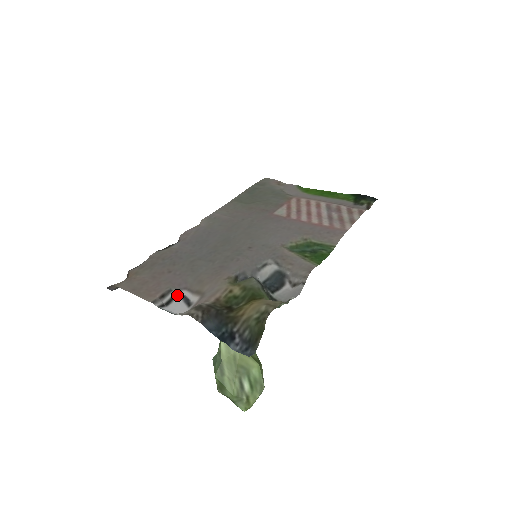
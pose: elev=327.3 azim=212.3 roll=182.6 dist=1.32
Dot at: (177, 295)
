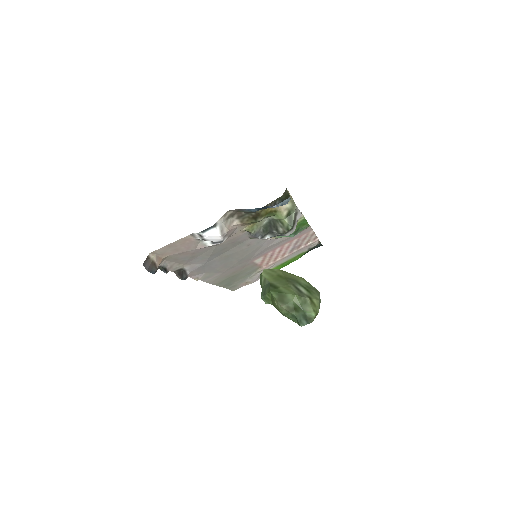
Dot at: (208, 241)
